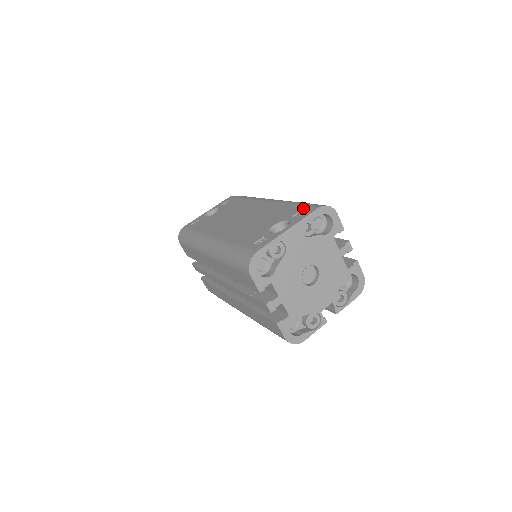
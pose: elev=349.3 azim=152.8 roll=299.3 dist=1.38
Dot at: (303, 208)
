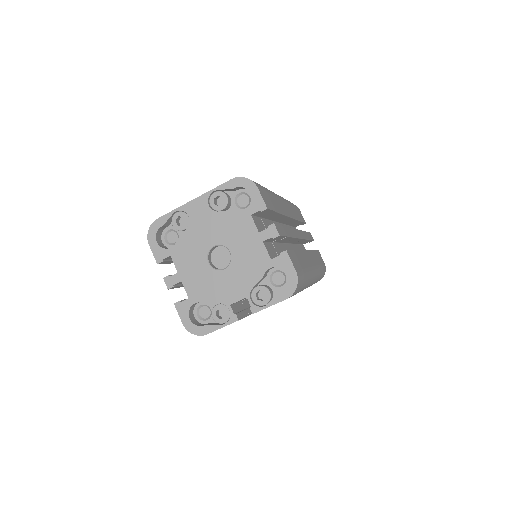
Dot at: occluded
